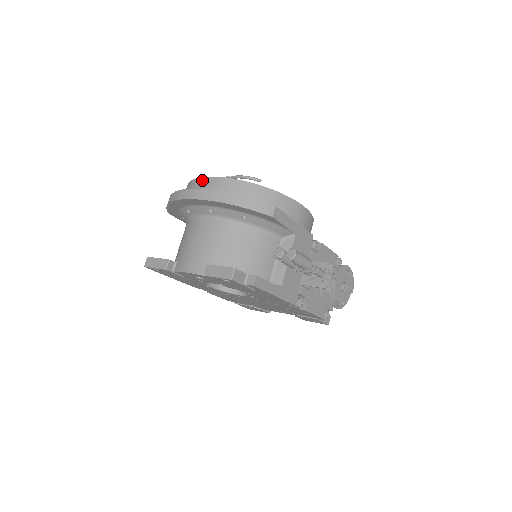
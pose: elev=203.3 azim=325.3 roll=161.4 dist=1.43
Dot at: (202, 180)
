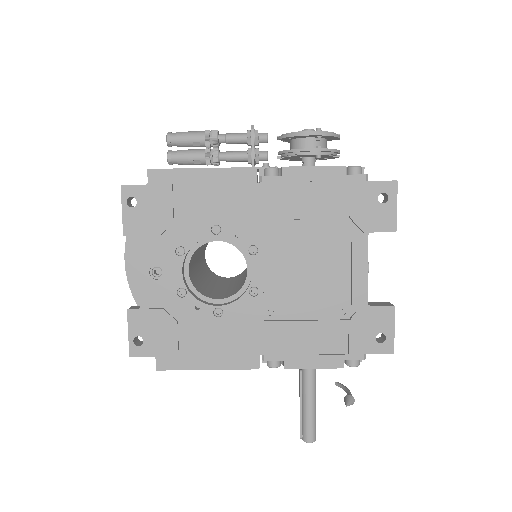
Dot at: occluded
